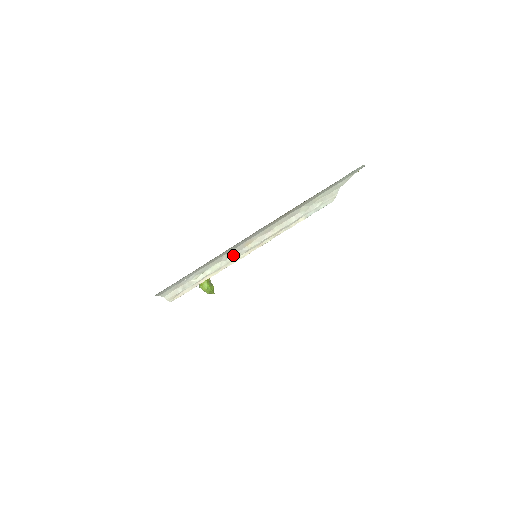
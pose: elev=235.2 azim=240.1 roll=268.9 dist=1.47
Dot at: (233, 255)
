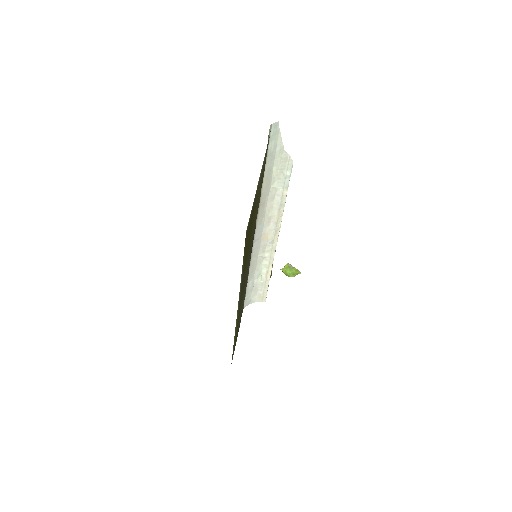
Dot at: (267, 251)
